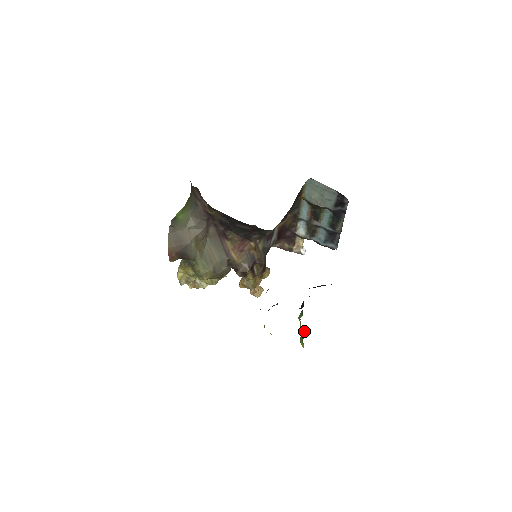
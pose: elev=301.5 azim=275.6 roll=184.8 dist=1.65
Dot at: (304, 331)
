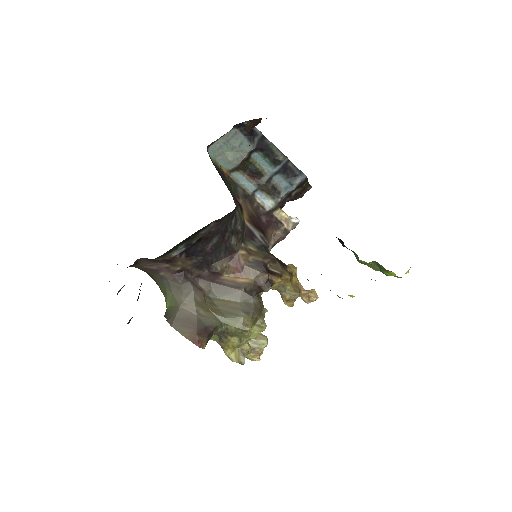
Dot at: (376, 263)
